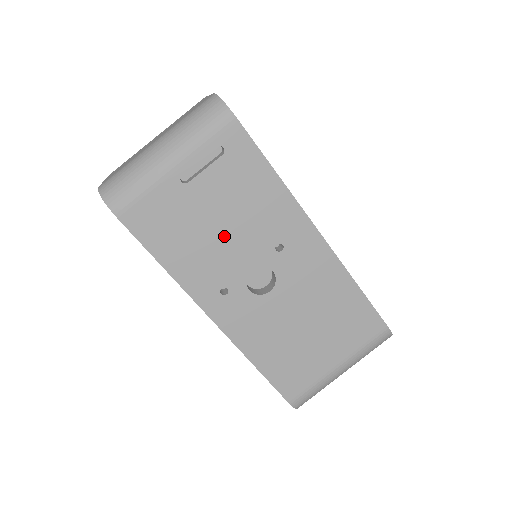
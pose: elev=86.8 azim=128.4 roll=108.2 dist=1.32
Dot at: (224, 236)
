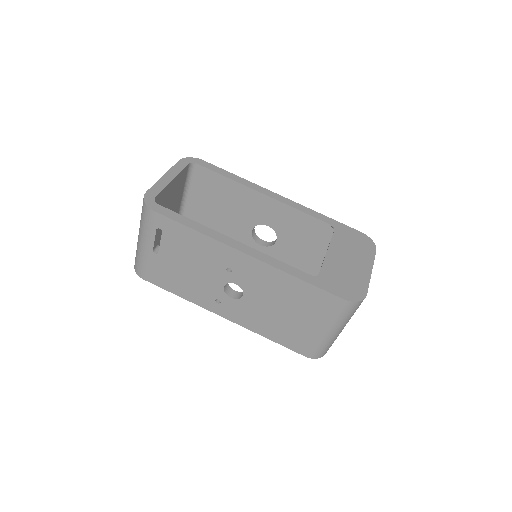
Dot at: (195, 273)
